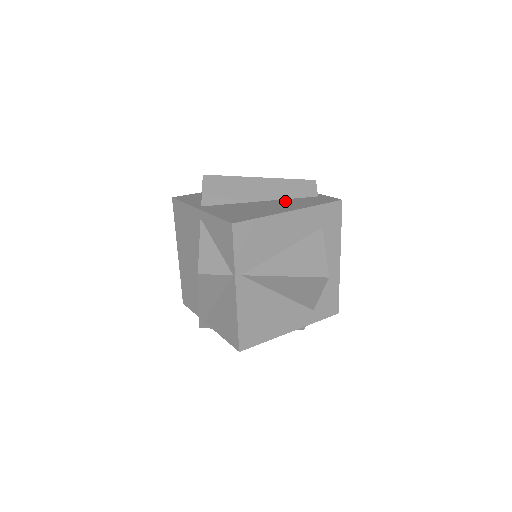
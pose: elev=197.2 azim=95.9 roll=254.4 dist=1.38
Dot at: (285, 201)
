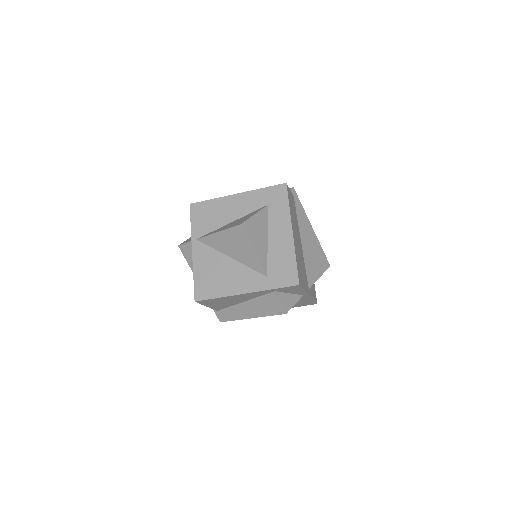
Dot at: occluded
